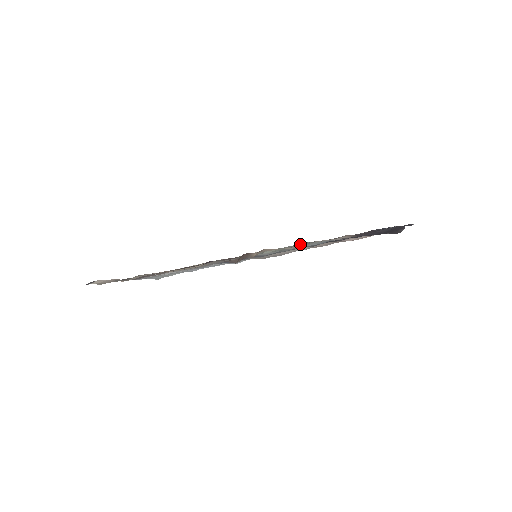
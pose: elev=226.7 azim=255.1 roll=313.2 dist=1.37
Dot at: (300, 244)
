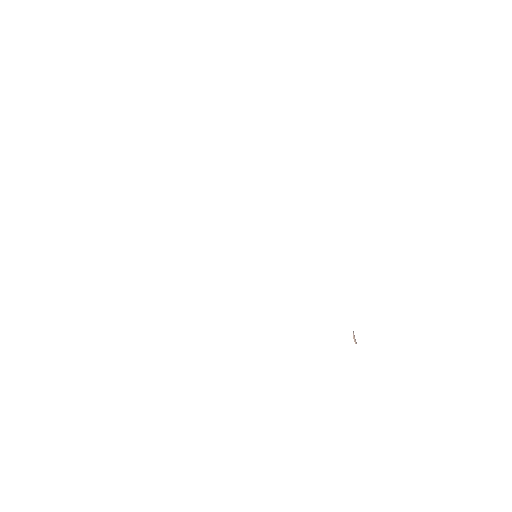
Dot at: occluded
